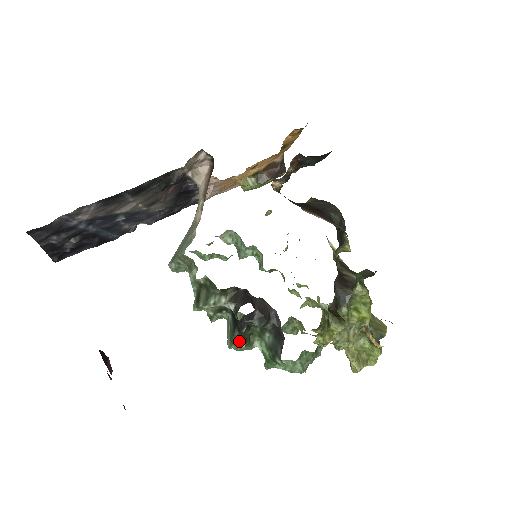
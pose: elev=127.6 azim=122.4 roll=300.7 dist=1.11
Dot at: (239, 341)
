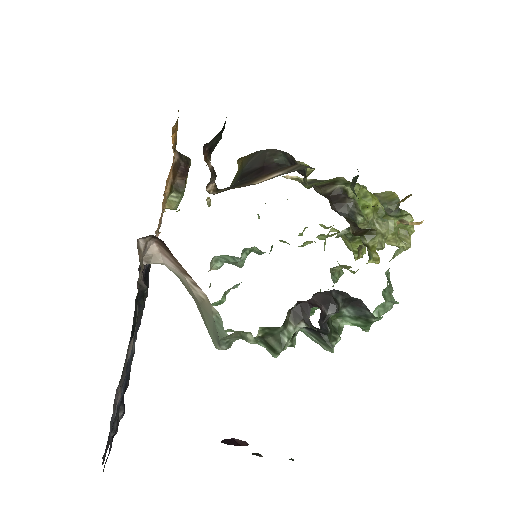
Dot at: (333, 340)
